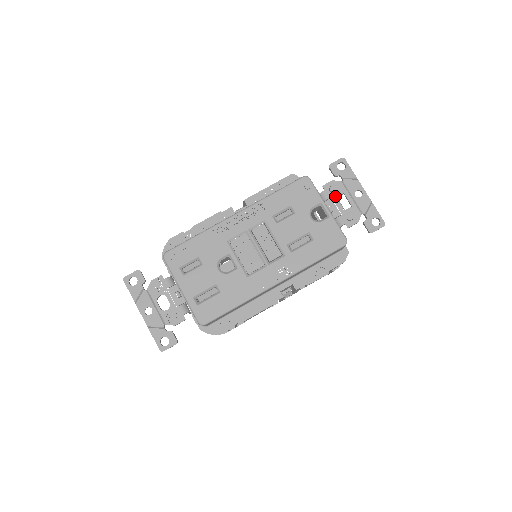
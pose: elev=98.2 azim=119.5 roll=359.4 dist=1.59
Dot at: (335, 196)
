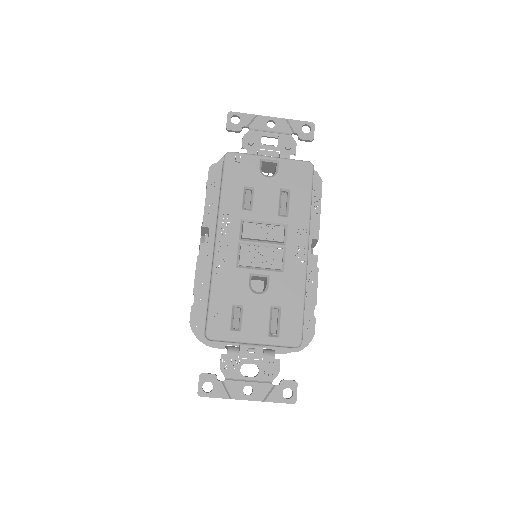
Dot at: (259, 145)
